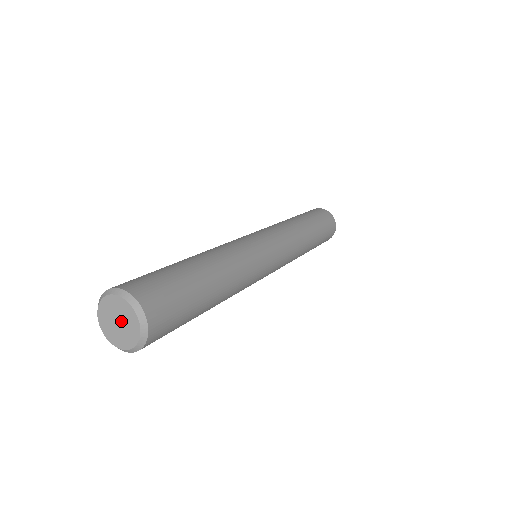
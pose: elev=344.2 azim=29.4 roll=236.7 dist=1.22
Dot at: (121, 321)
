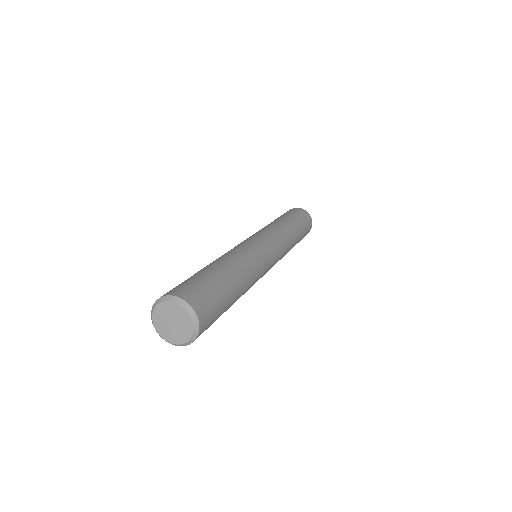
Dot at: (174, 320)
